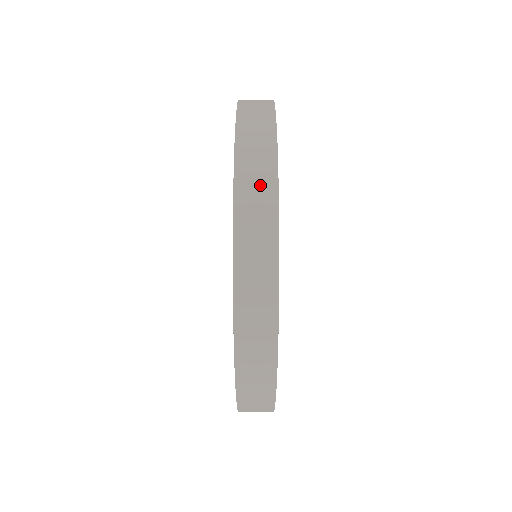
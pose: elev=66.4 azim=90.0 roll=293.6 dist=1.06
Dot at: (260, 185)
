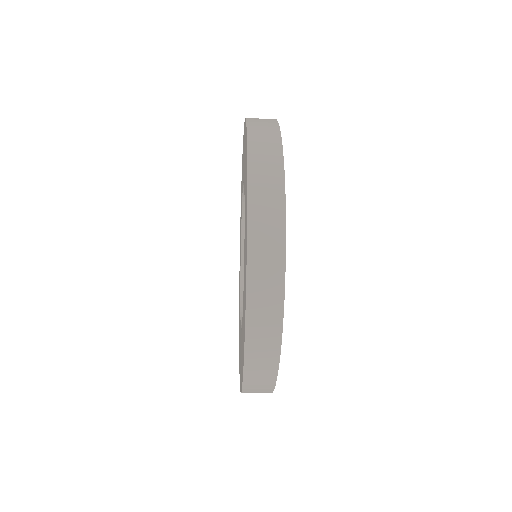
Dot at: (268, 324)
